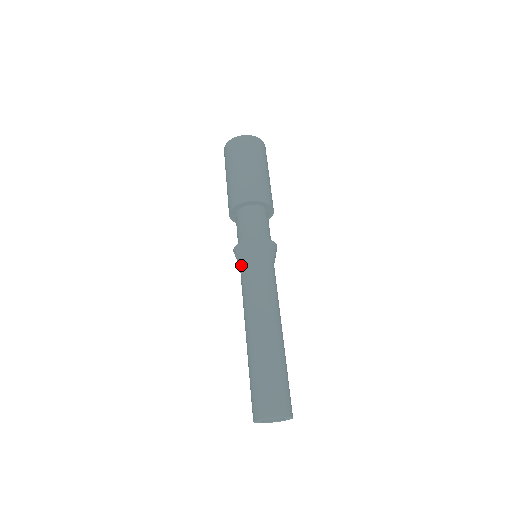
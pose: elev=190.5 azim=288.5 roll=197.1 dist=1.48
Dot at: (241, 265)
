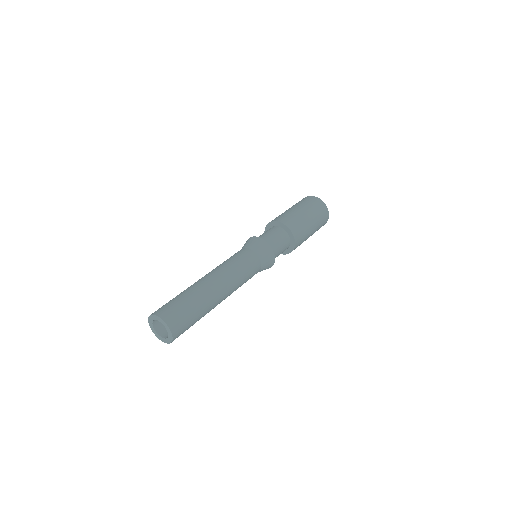
Dot at: (247, 248)
